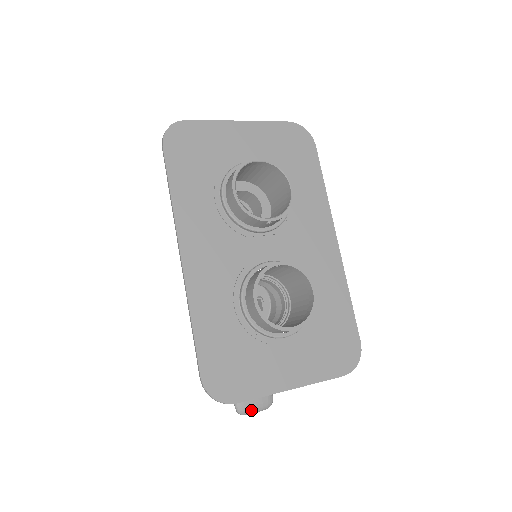
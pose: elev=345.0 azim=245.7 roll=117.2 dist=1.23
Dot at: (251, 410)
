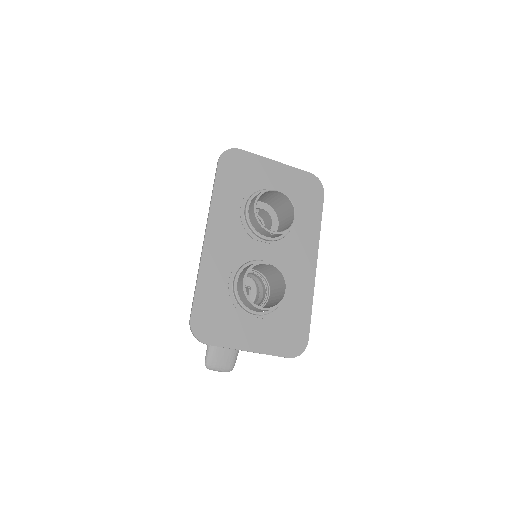
Dot at: (216, 368)
